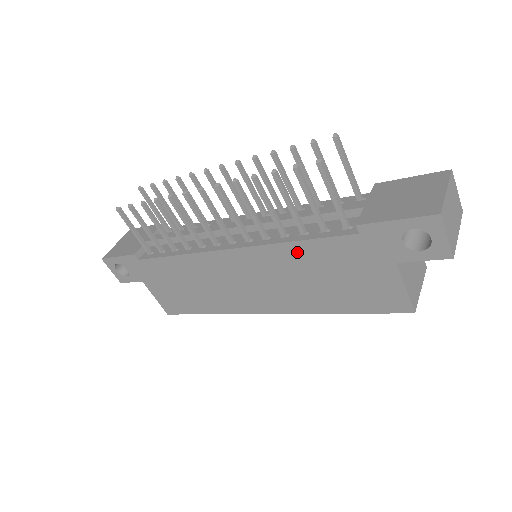
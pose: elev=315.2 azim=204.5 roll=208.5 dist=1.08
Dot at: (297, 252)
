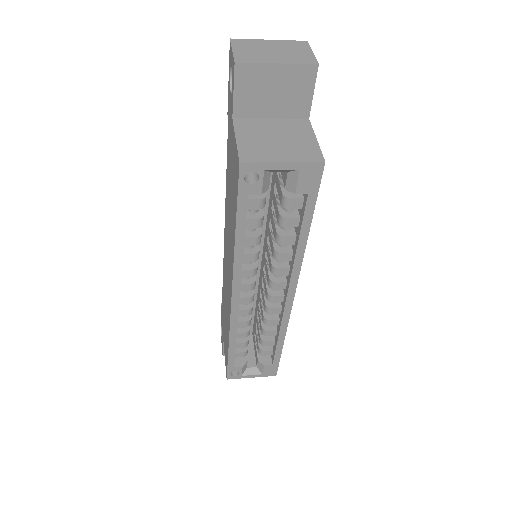
Dot at: (227, 187)
